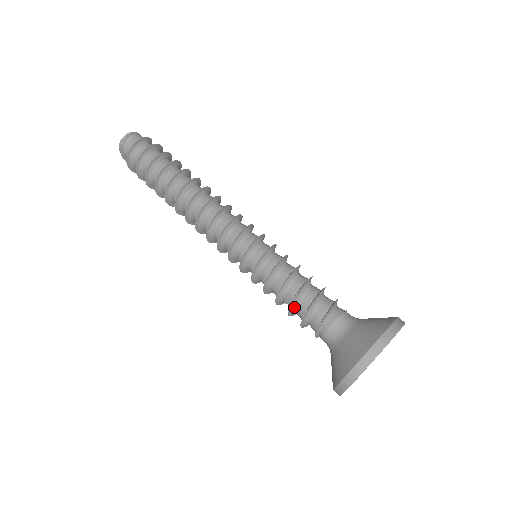
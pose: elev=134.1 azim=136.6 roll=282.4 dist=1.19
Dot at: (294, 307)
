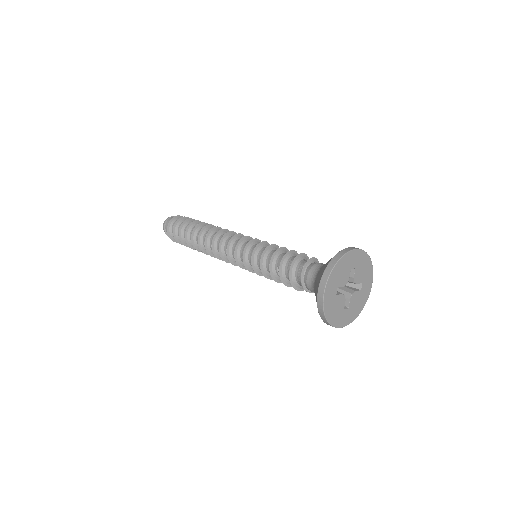
Dot at: (284, 267)
